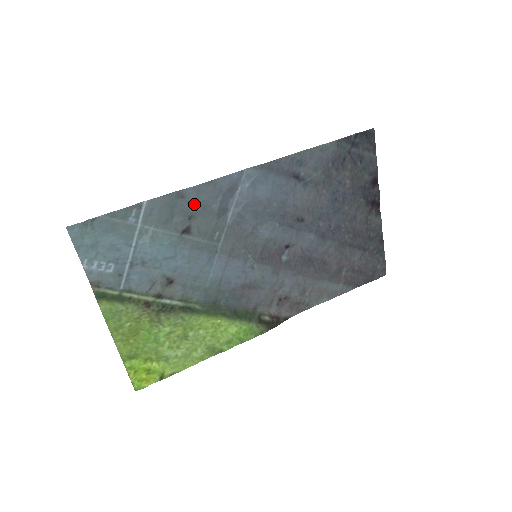
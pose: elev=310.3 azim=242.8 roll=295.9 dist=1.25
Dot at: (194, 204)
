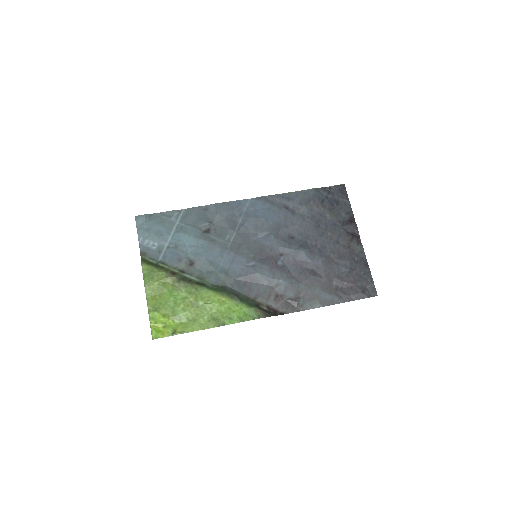
Dot at: (214, 215)
